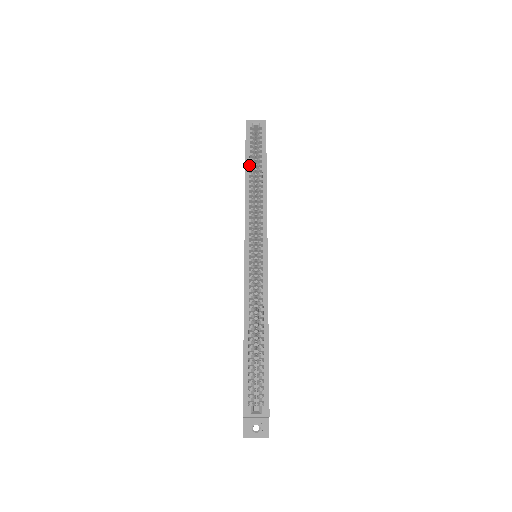
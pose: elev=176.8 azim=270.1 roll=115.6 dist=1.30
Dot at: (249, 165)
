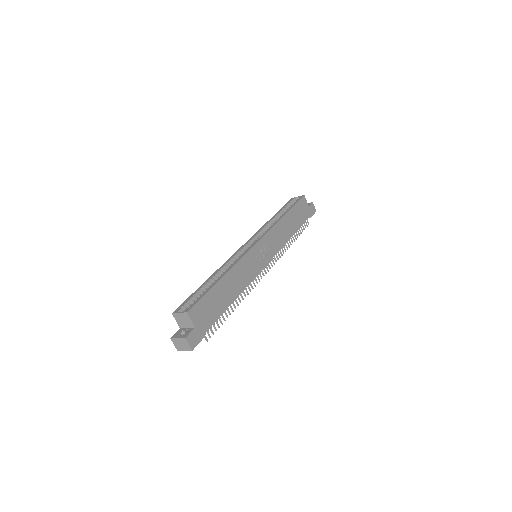
Dot at: (279, 214)
